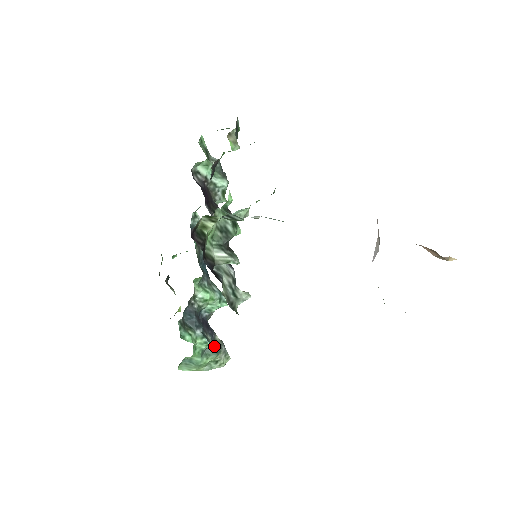
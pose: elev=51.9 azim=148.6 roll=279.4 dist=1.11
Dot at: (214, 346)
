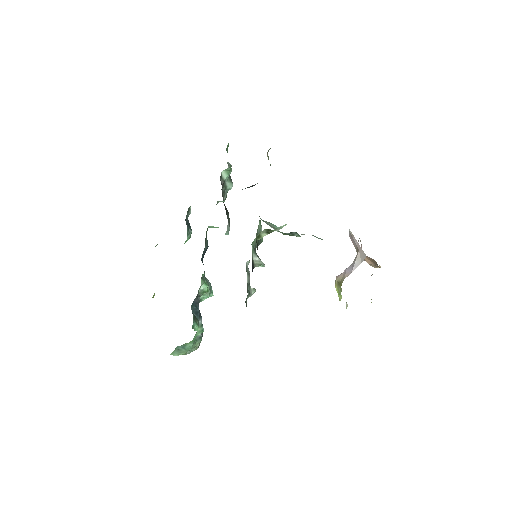
Dot at: occluded
